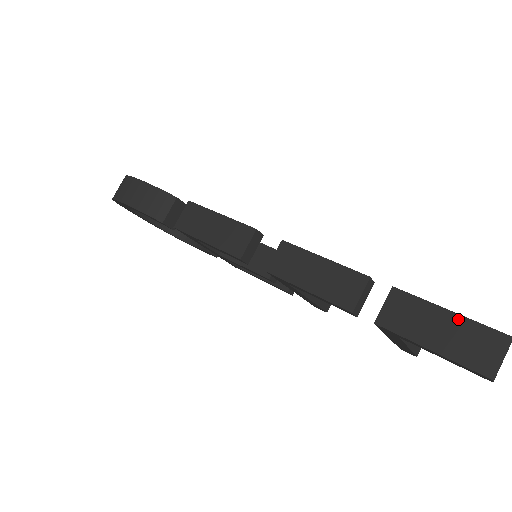
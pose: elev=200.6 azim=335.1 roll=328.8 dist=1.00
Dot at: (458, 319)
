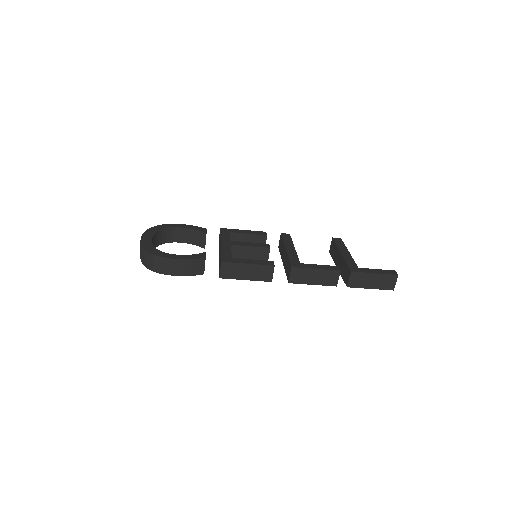
Dot at: (379, 275)
